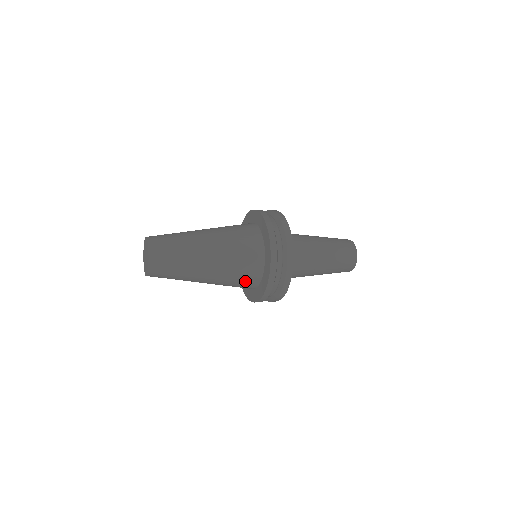
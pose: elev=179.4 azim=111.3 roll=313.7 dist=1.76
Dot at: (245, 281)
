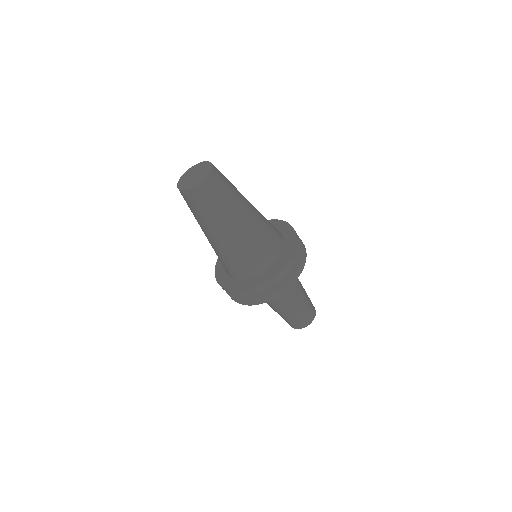
Dot at: (271, 244)
